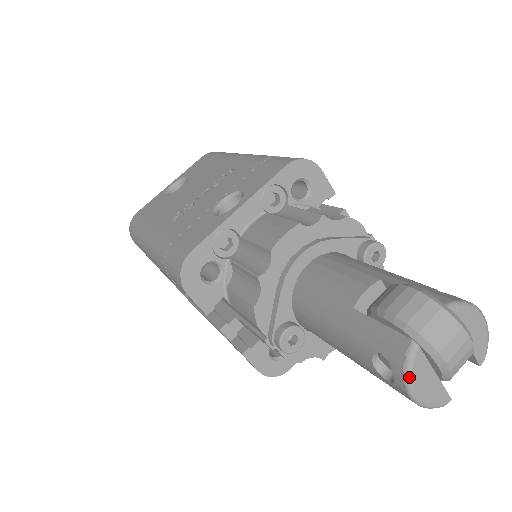
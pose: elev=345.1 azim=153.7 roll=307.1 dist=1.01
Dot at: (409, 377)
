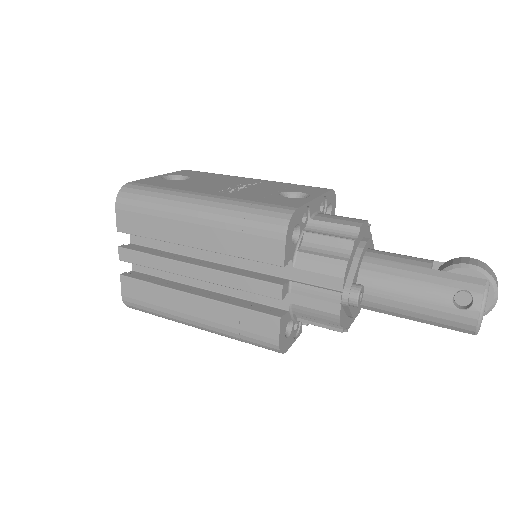
Dot at: (486, 300)
